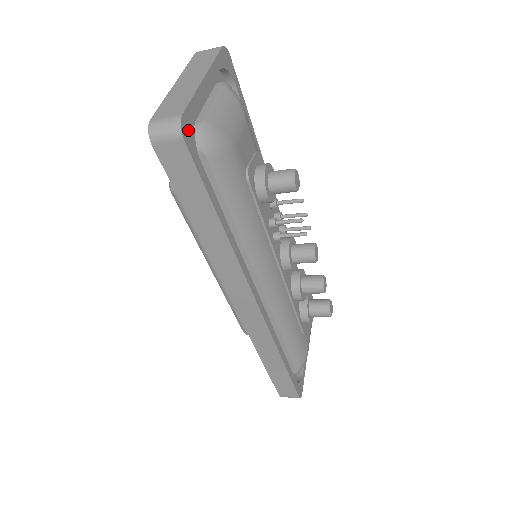
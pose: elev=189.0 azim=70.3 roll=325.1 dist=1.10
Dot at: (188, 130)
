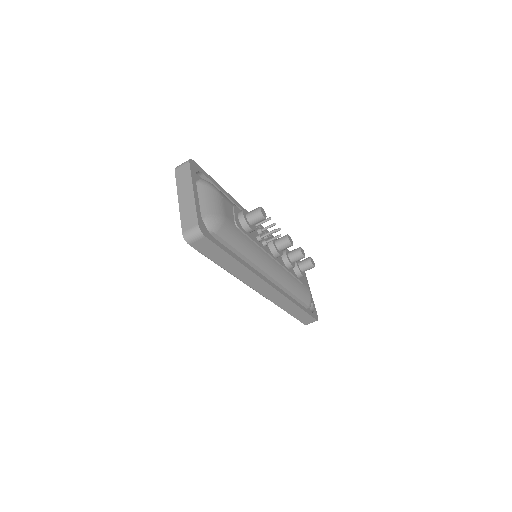
Dot at: (204, 229)
